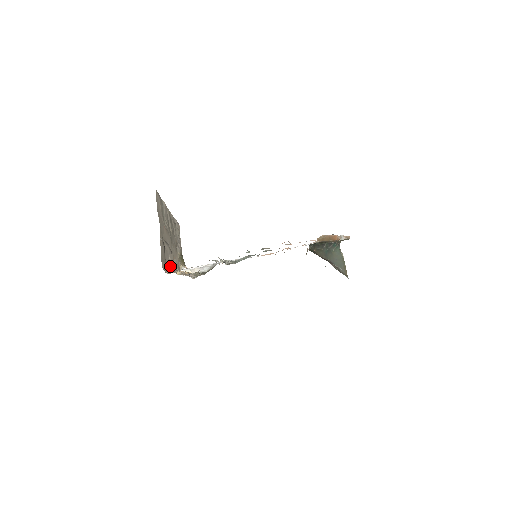
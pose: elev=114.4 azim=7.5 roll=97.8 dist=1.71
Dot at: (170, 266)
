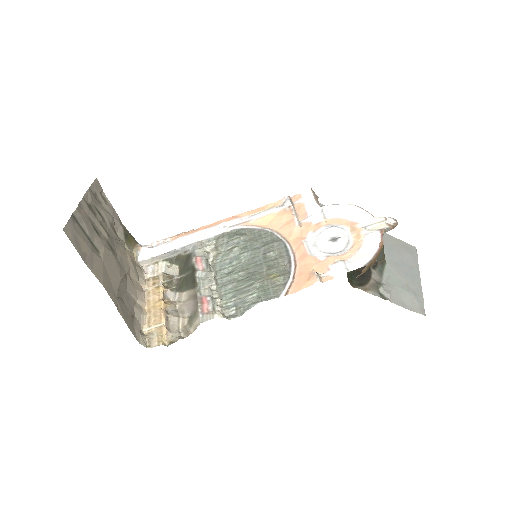
Dot at: (135, 301)
